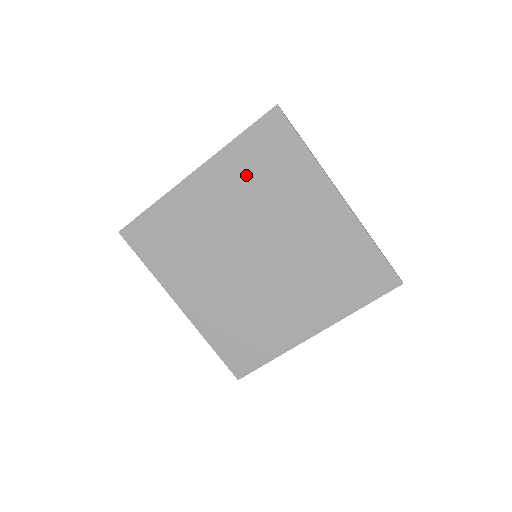
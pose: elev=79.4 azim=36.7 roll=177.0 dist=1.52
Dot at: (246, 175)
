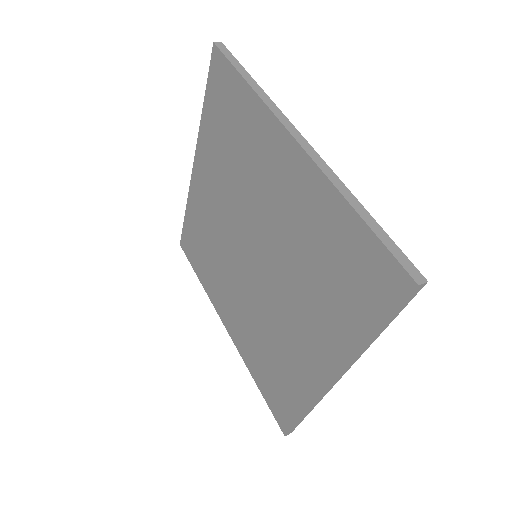
Dot at: (317, 235)
